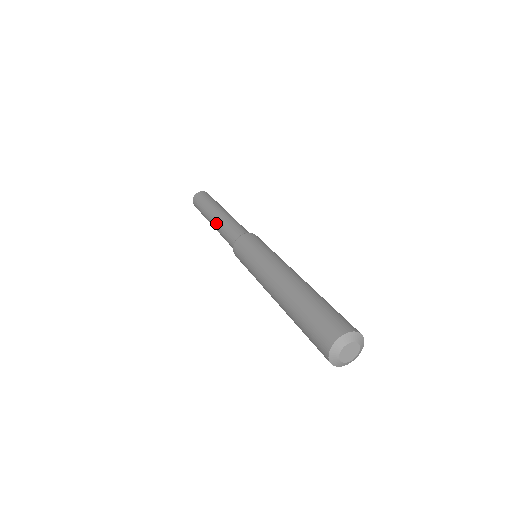
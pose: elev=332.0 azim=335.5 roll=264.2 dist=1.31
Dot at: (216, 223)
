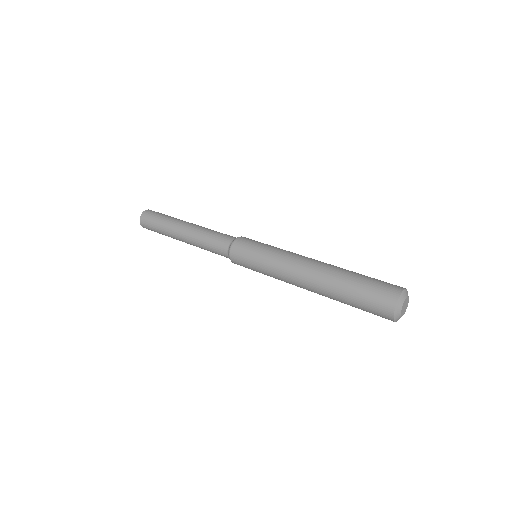
Dot at: (191, 234)
